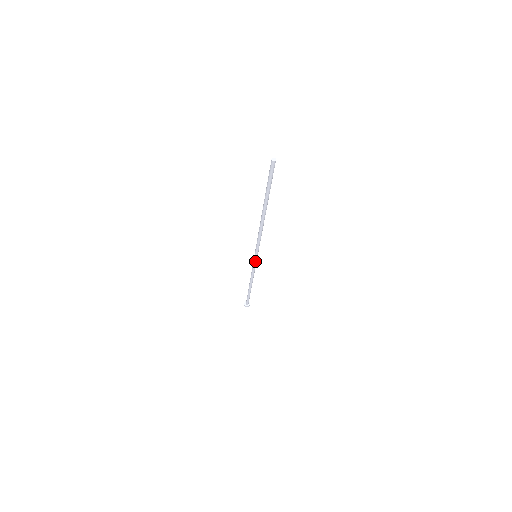
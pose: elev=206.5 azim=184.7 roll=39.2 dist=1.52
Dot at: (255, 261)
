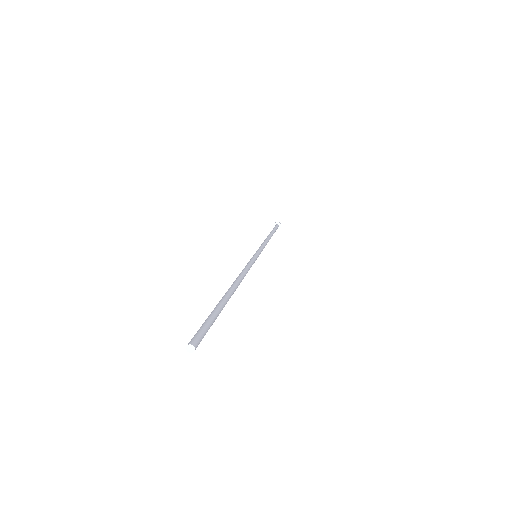
Dot at: occluded
